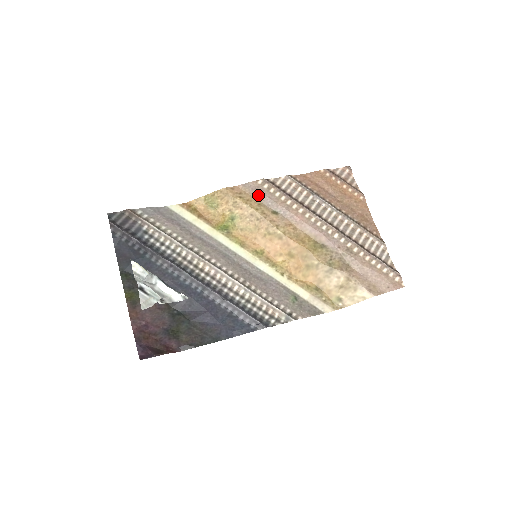
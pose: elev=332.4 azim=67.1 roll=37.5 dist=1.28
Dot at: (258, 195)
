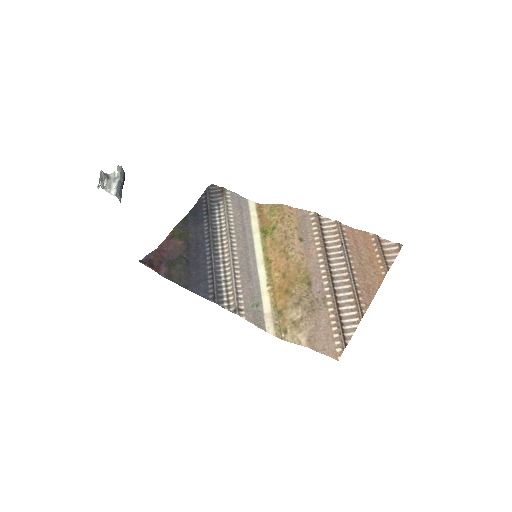
Dot at: (302, 221)
